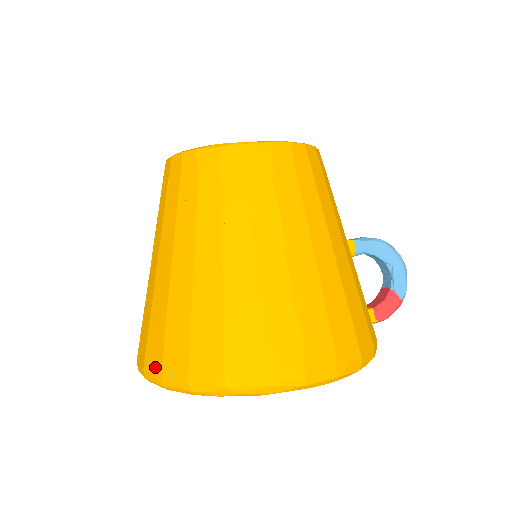
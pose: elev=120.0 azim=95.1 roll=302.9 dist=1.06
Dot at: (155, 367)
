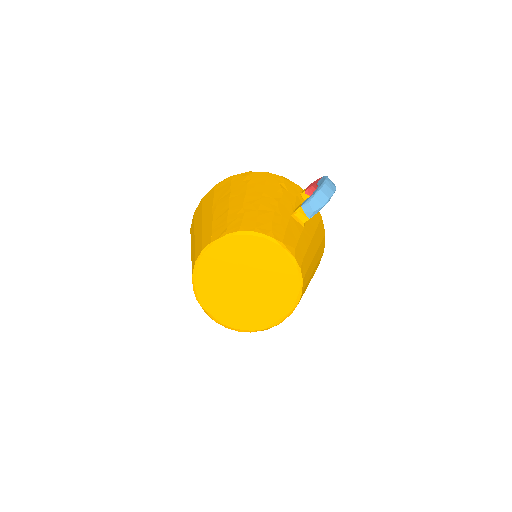
Dot at: occluded
